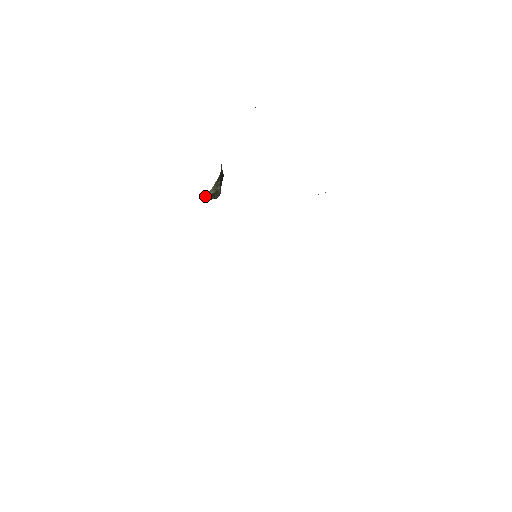
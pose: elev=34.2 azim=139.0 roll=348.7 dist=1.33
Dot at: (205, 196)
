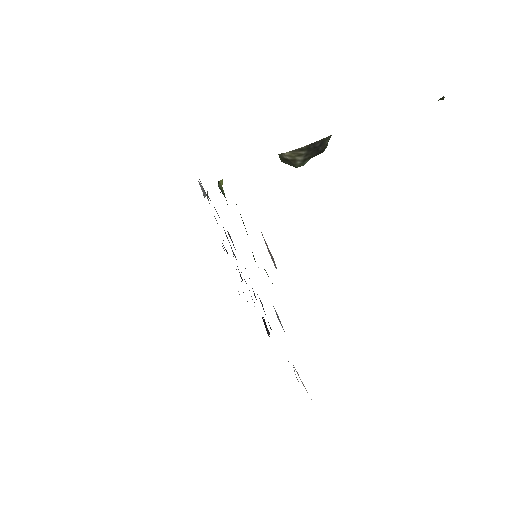
Dot at: (280, 155)
